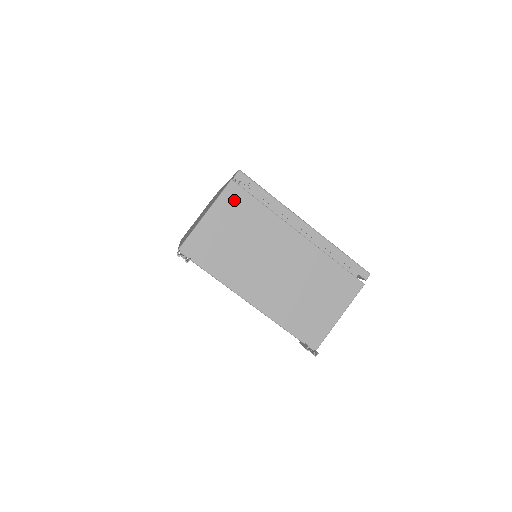
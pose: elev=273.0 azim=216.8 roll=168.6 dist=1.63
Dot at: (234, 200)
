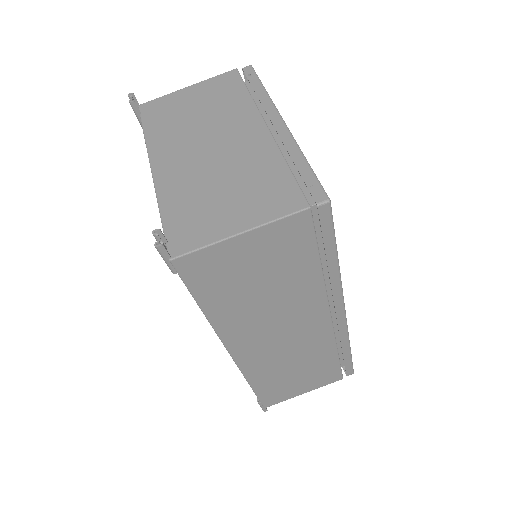
Dot at: (224, 82)
